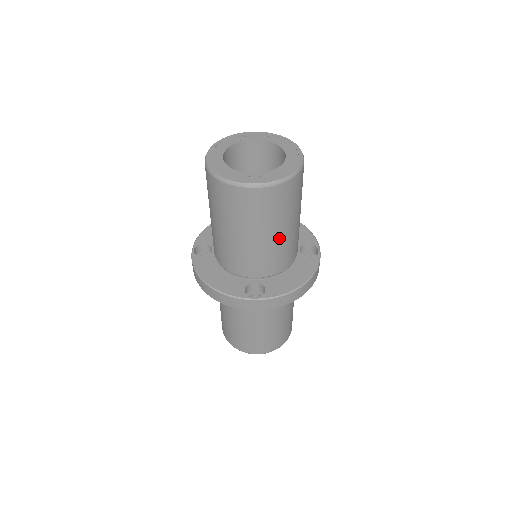
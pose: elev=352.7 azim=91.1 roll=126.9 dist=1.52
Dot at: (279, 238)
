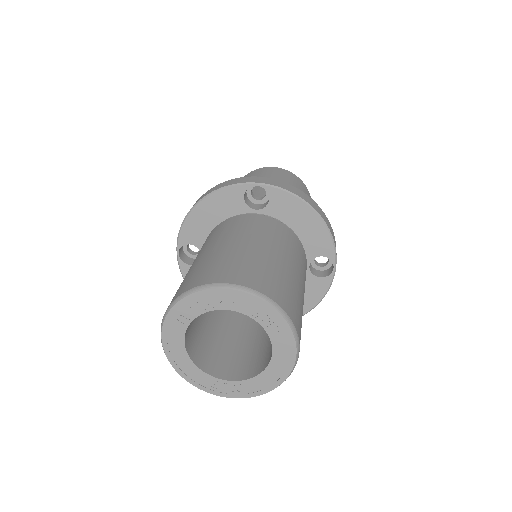
Dot at: occluded
